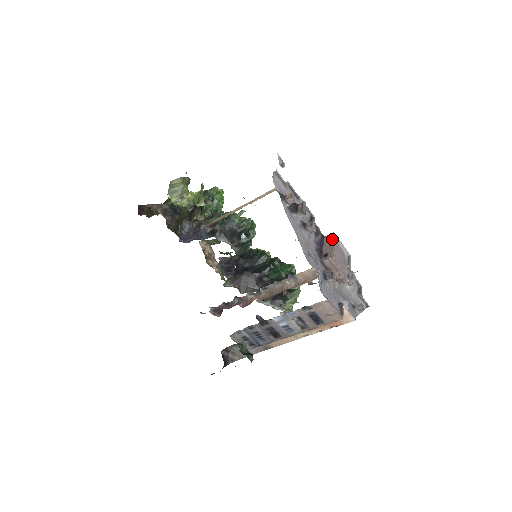
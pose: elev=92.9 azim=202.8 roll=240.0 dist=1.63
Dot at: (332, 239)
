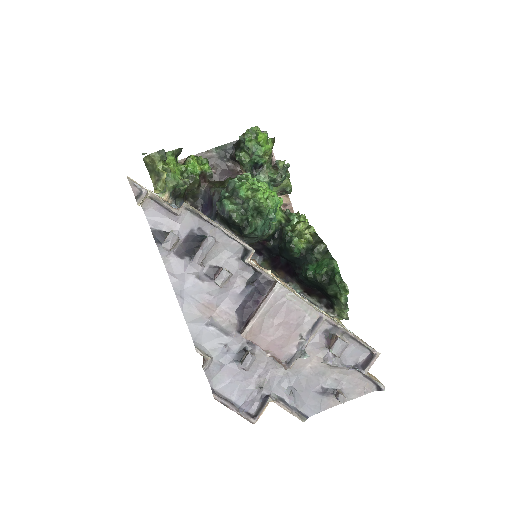
Dot at: (266, 297)
